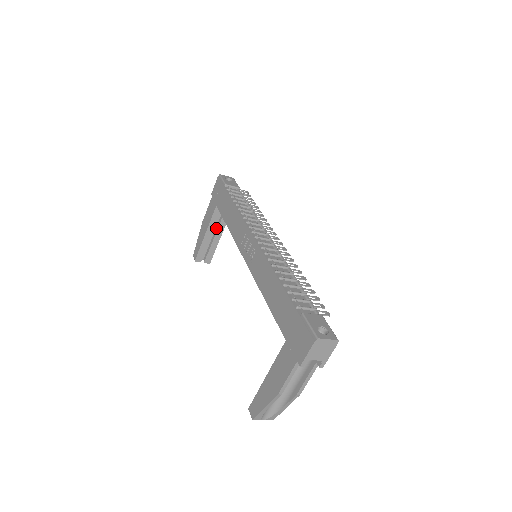
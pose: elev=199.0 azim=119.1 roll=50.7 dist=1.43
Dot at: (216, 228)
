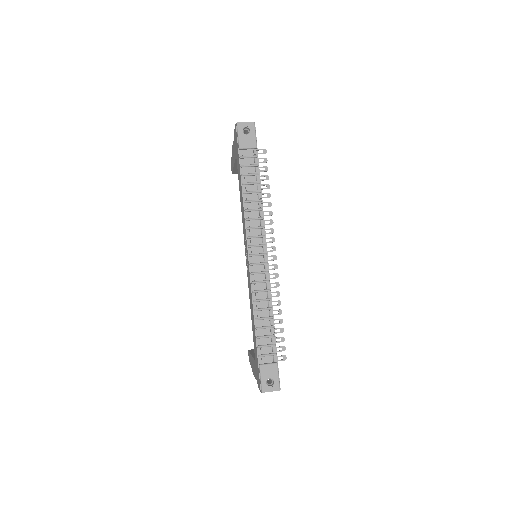
Dot at: occluded
